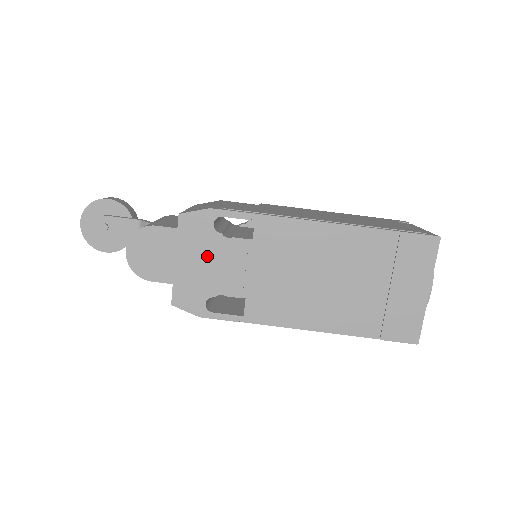
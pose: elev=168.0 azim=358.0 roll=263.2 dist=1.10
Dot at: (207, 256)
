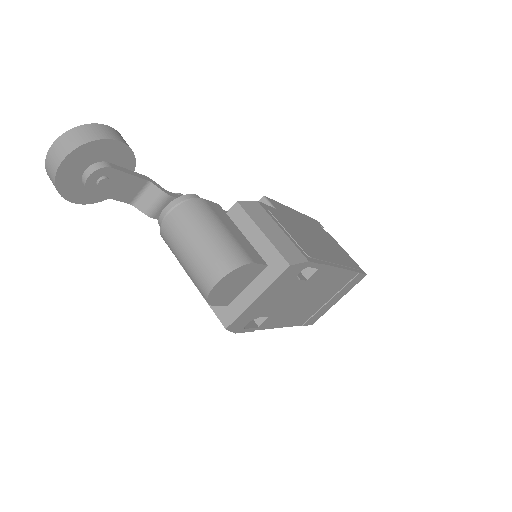
Dot at: (277, 293)
